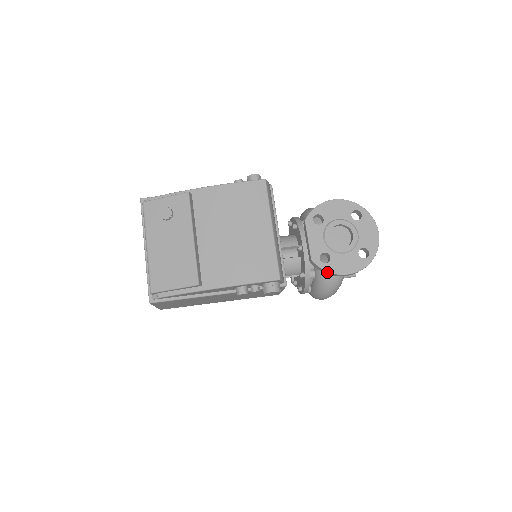
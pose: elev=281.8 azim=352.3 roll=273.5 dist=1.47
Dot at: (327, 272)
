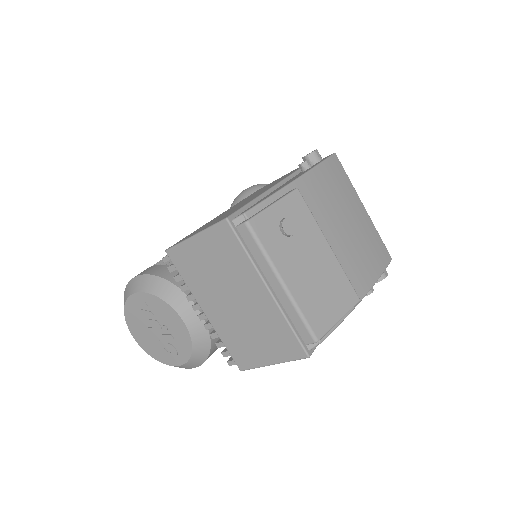
Dot at: occluded
